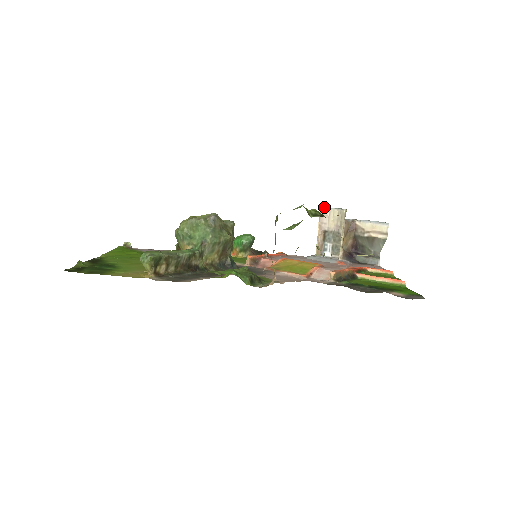
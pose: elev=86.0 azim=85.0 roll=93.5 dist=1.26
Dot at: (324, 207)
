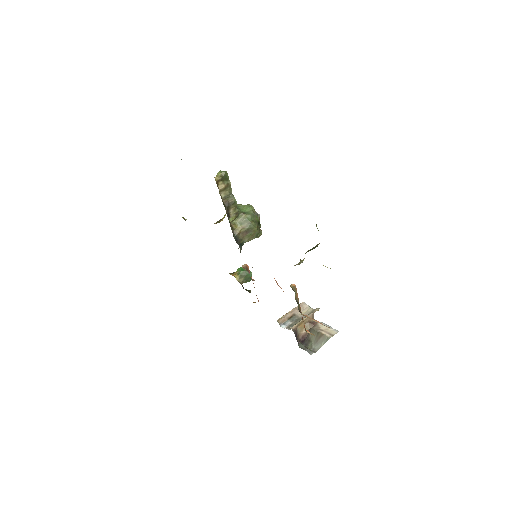
Dot at: occluded
